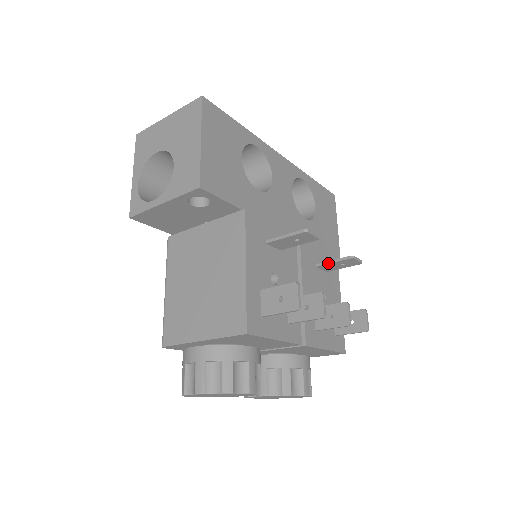
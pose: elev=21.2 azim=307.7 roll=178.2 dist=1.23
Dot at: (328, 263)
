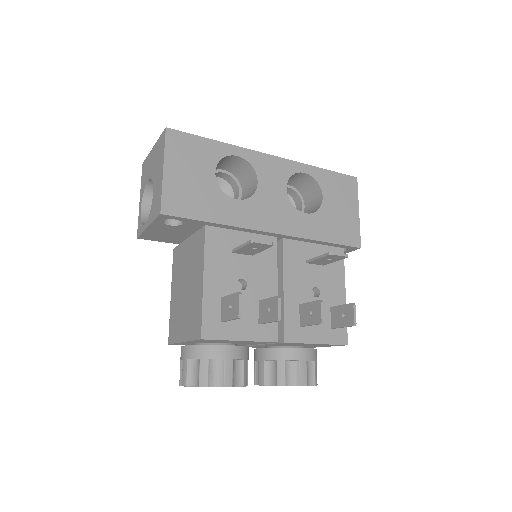
Dot at: (314, 259)
